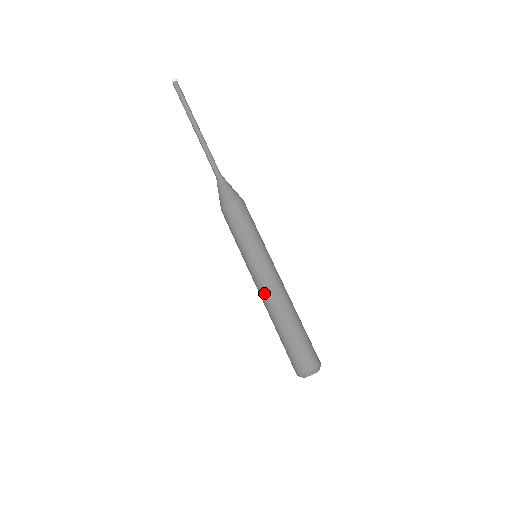
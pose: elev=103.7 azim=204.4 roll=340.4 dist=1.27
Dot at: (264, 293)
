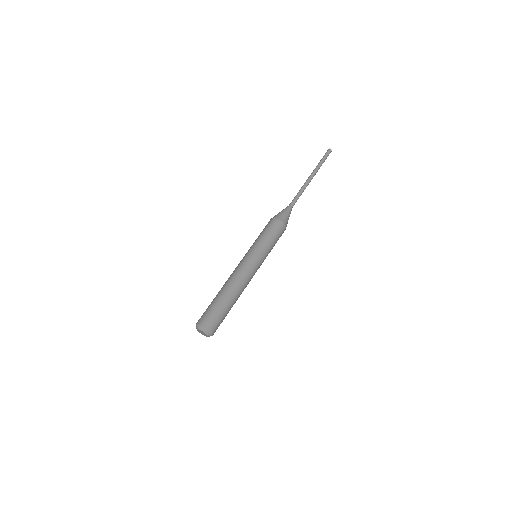
Dot at: (235, 272)
